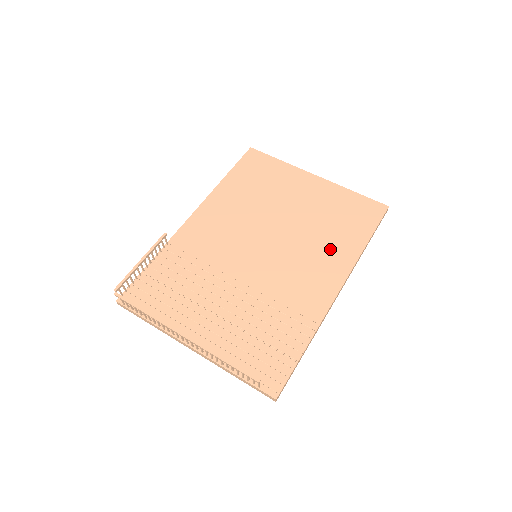
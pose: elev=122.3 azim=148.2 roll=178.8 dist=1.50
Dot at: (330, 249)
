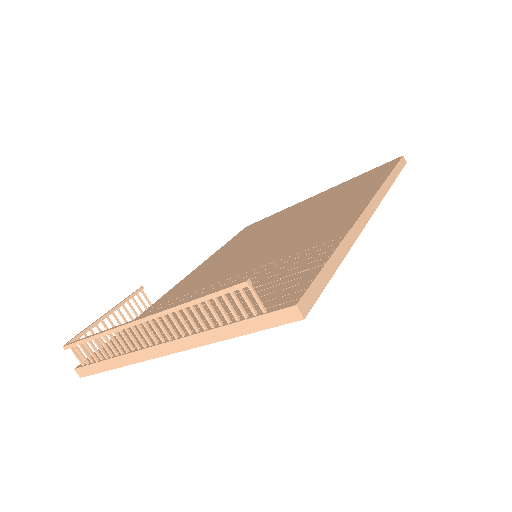
Dot at: (344, 201)
